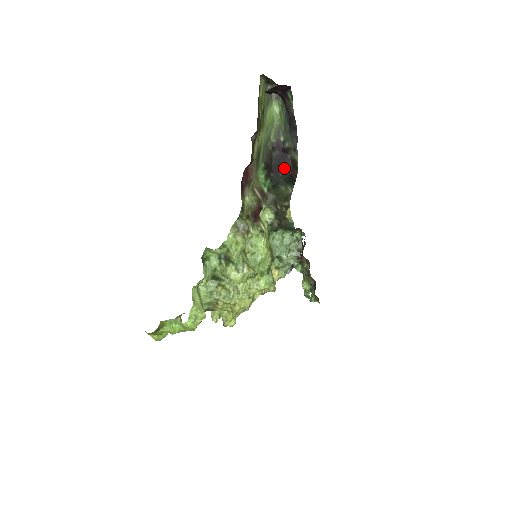
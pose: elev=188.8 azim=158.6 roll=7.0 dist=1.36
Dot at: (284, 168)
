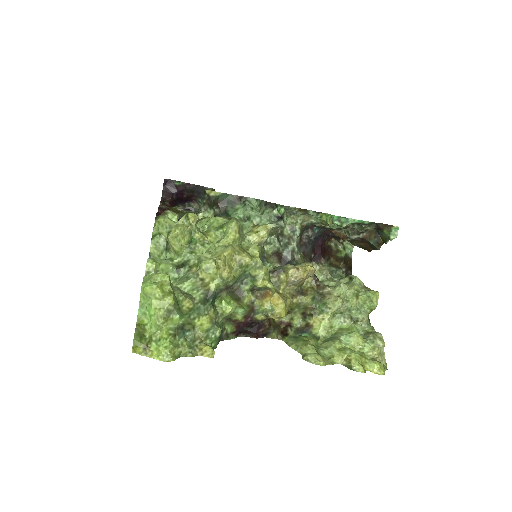
Dot at: occluded
